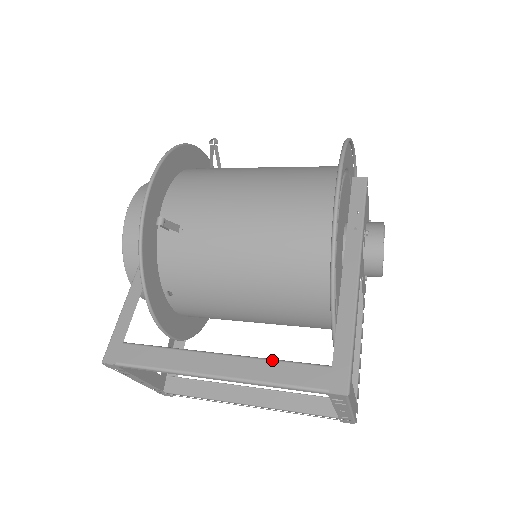
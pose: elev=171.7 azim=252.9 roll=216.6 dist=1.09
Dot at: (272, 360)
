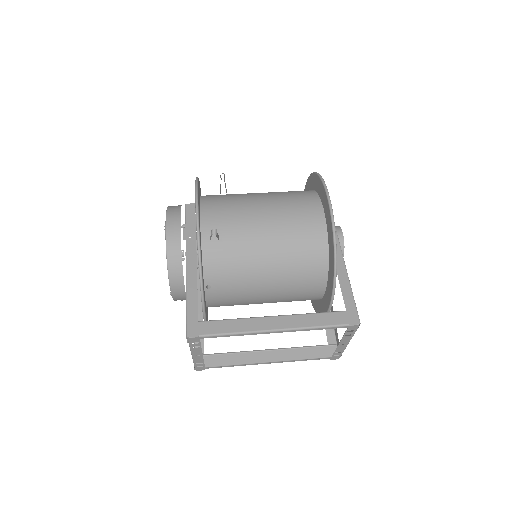
Dot at: (309, 314)
